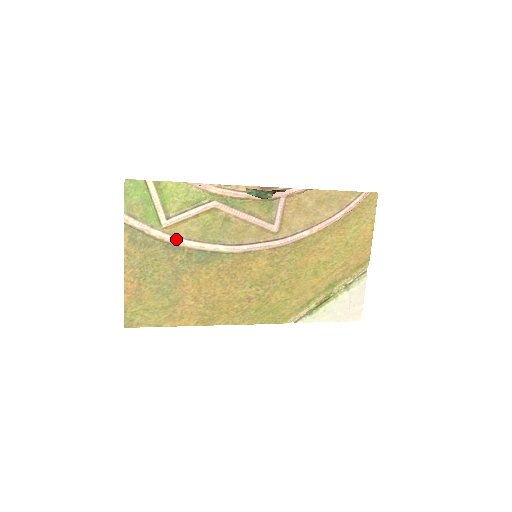
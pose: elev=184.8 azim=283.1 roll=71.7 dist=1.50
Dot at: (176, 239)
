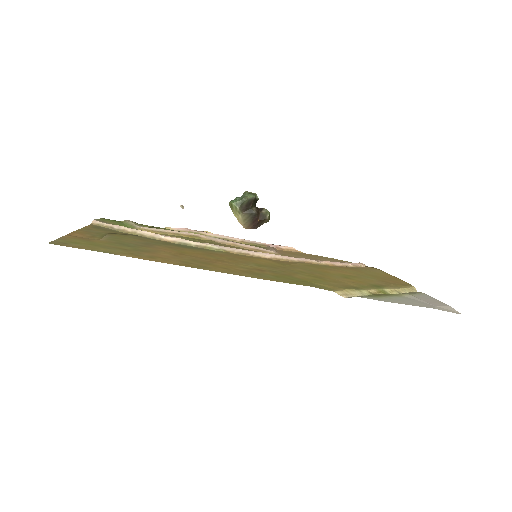
Dot at: (152, 233)
